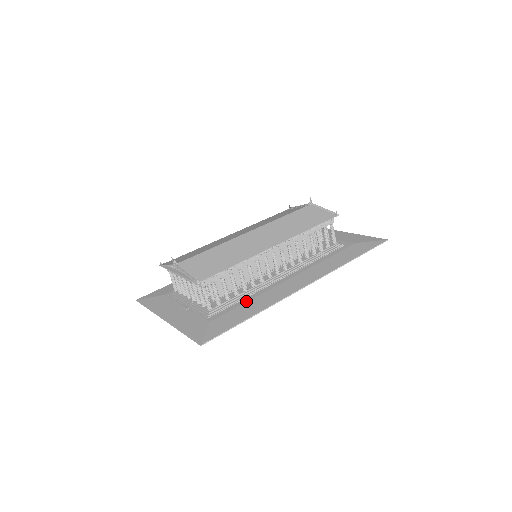
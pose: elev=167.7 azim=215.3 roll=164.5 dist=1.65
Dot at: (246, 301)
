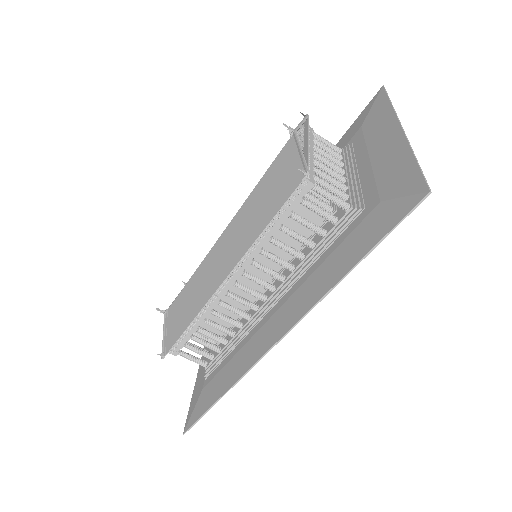
Dot at: (230, 358)
